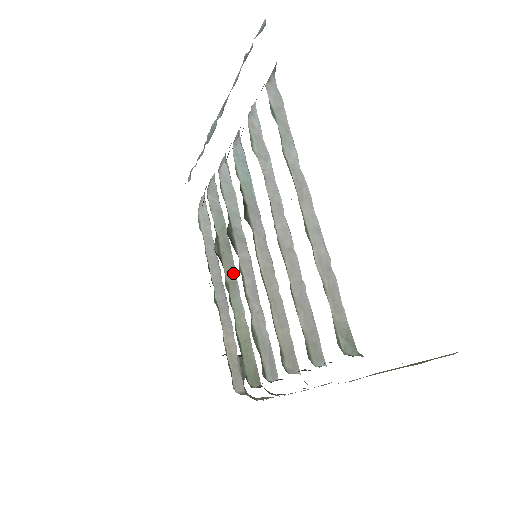
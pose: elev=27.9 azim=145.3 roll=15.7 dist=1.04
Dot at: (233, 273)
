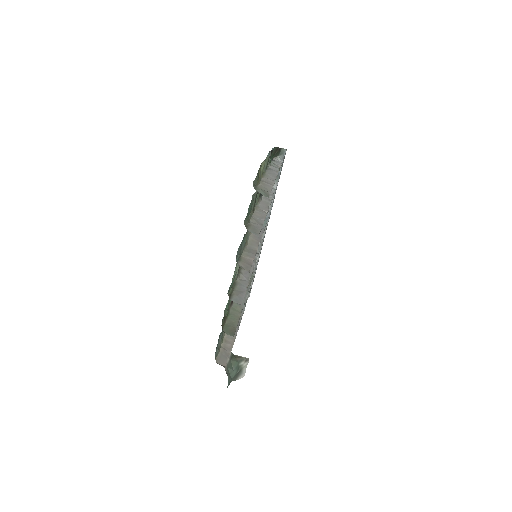
Dot at: occluded
